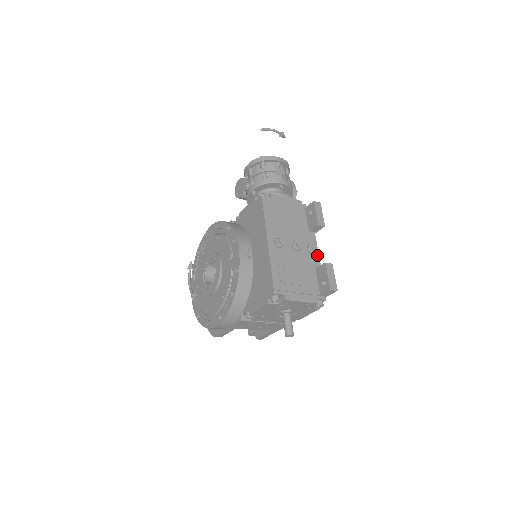
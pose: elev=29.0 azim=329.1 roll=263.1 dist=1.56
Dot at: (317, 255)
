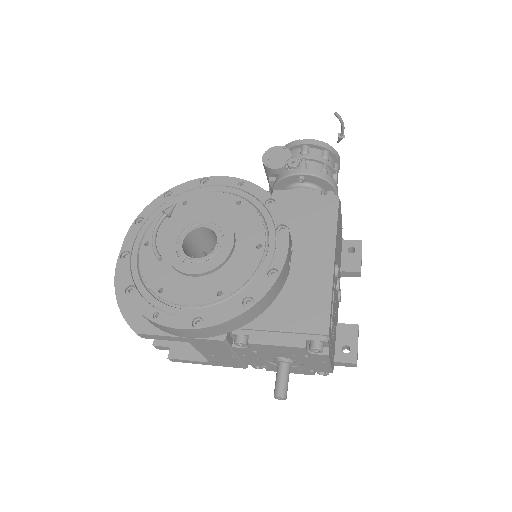
Dot at: (338, 305)
